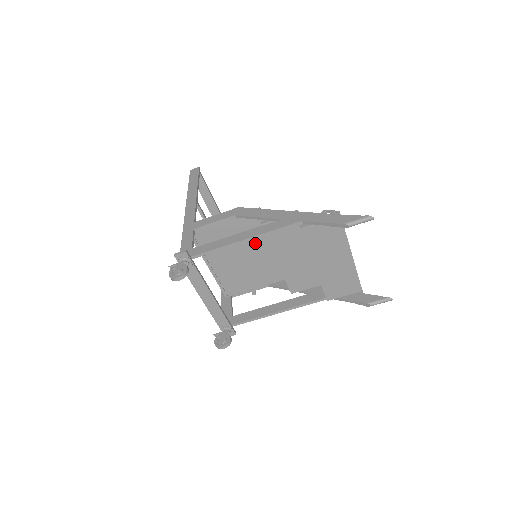
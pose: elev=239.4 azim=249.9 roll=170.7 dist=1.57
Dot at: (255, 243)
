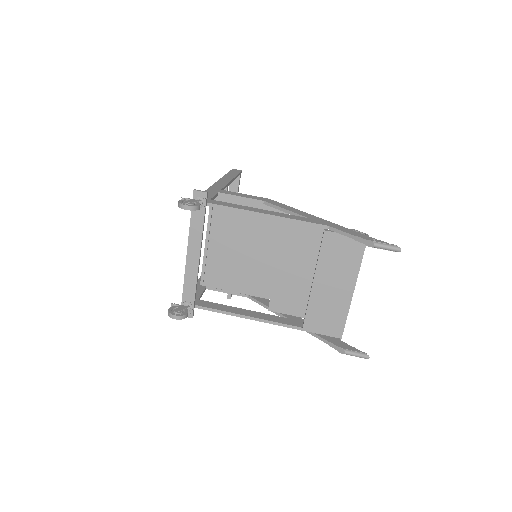
Dot at: (264, 241)
